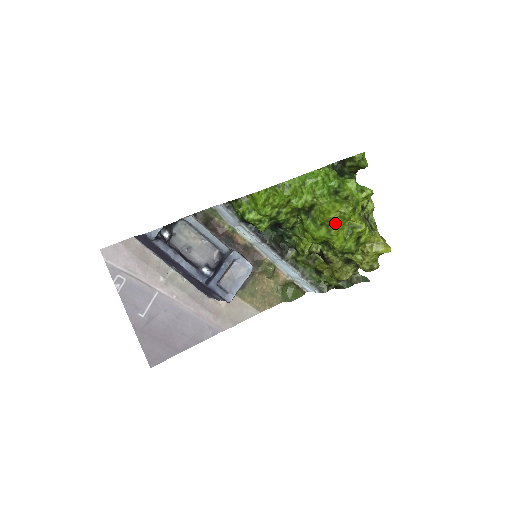
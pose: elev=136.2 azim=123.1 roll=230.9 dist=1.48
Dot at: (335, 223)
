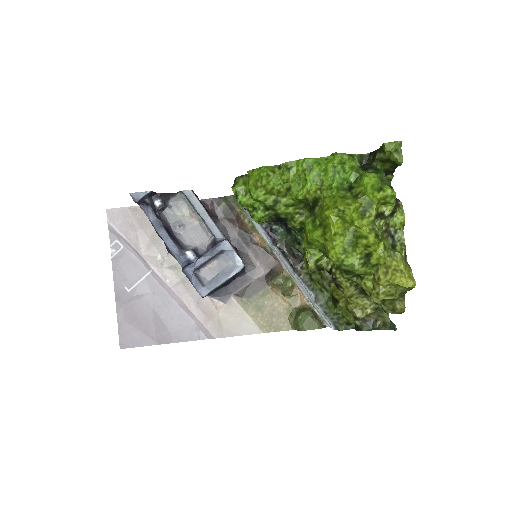
Dot at: (331, 224)
